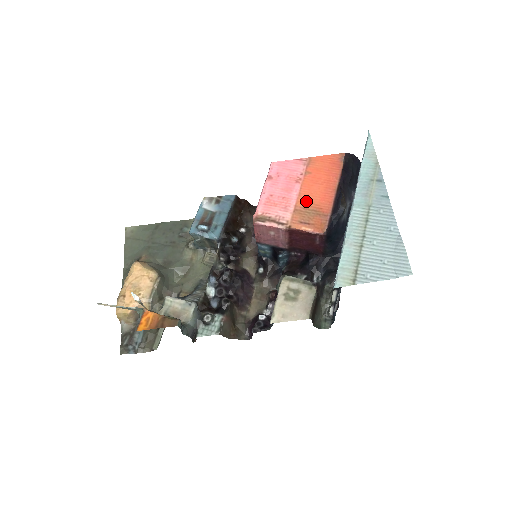
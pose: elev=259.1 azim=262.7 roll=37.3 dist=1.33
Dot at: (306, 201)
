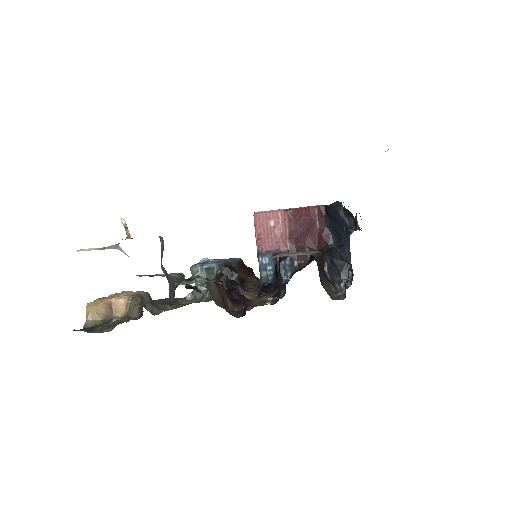
Dot at: occluded
